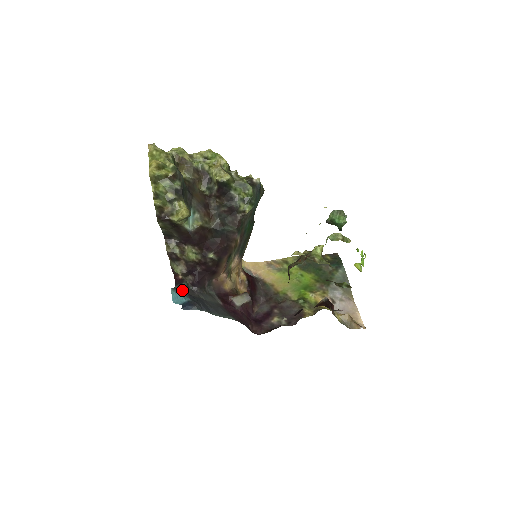
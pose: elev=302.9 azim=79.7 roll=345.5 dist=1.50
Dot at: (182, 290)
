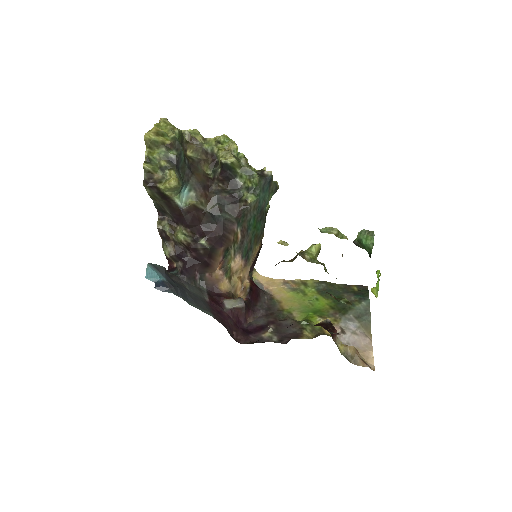
Dot at: (161, 269)
